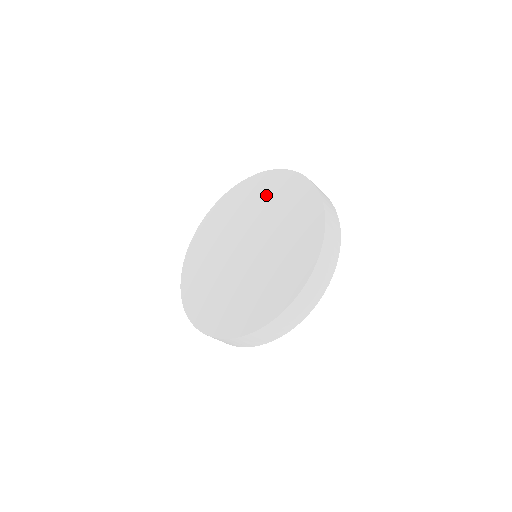
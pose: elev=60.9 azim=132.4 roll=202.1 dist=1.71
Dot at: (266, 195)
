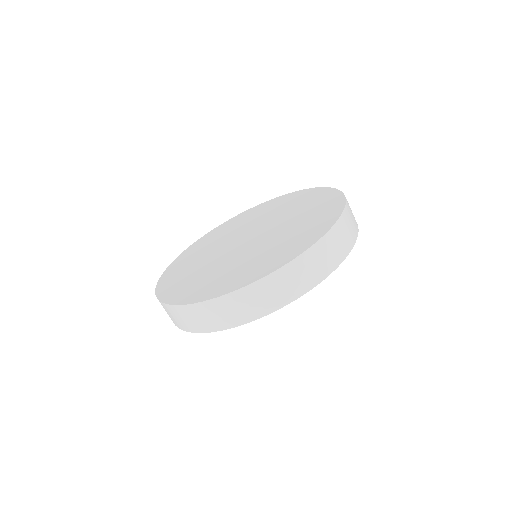
Dot at: (270, 209)
